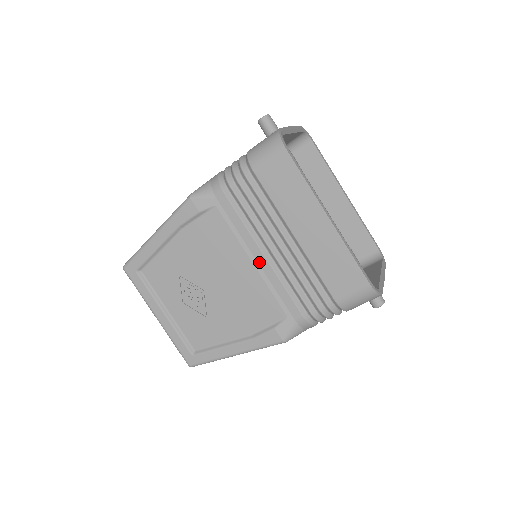
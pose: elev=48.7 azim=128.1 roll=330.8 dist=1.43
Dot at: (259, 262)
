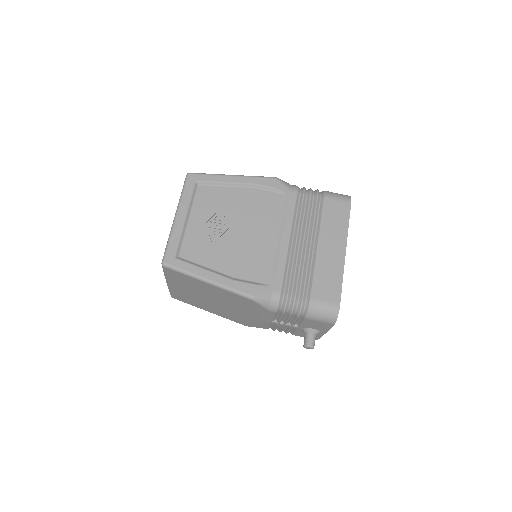
Dot at: (283, 241)
